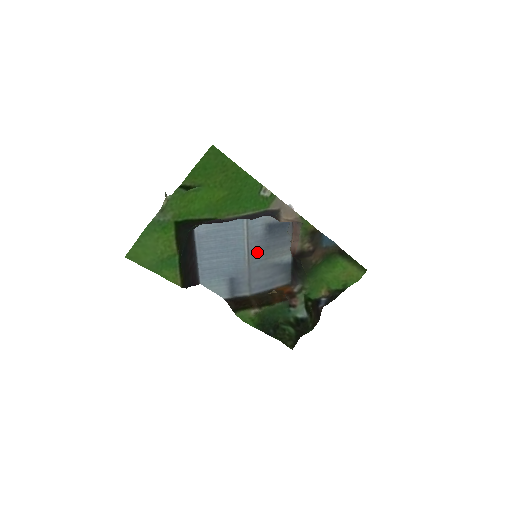
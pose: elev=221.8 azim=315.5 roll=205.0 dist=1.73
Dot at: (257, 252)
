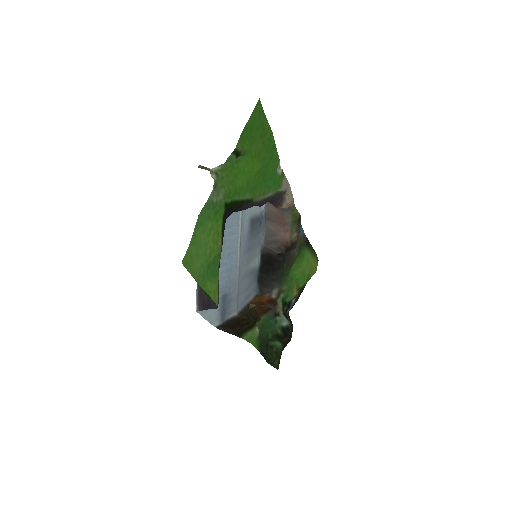
Dot at: (243, 256)
